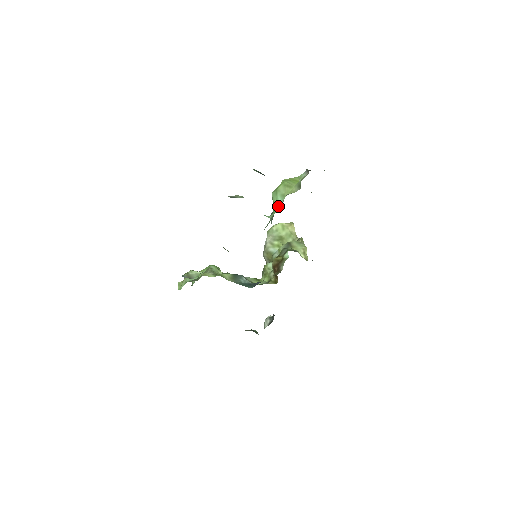
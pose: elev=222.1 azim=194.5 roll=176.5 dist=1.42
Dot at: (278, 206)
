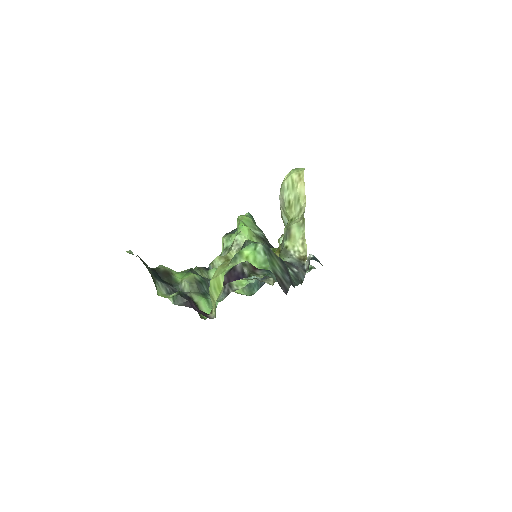
Dot at: occluded
